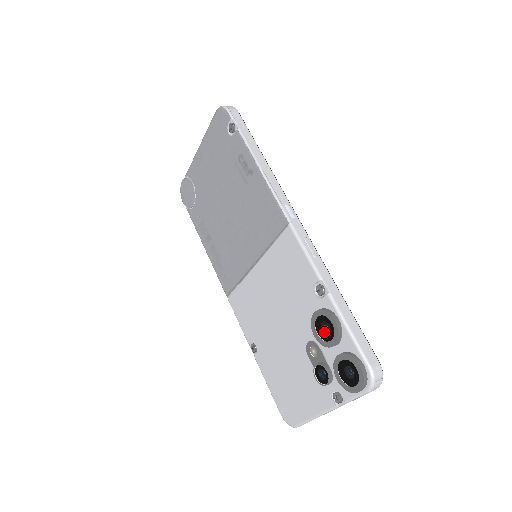
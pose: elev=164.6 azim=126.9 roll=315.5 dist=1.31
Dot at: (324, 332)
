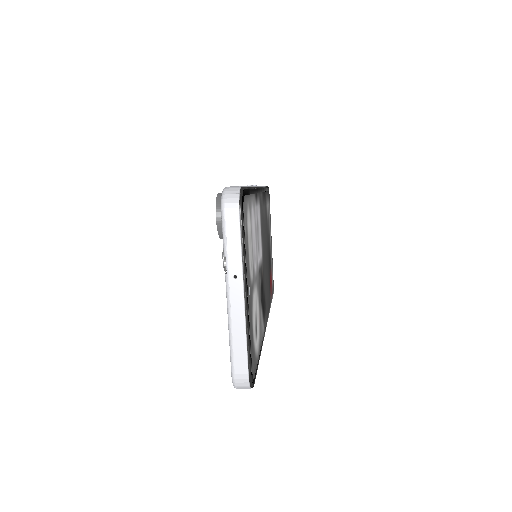
Dot at: occluded
